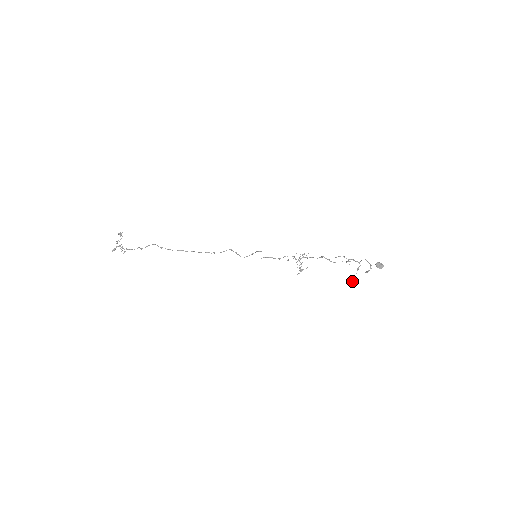
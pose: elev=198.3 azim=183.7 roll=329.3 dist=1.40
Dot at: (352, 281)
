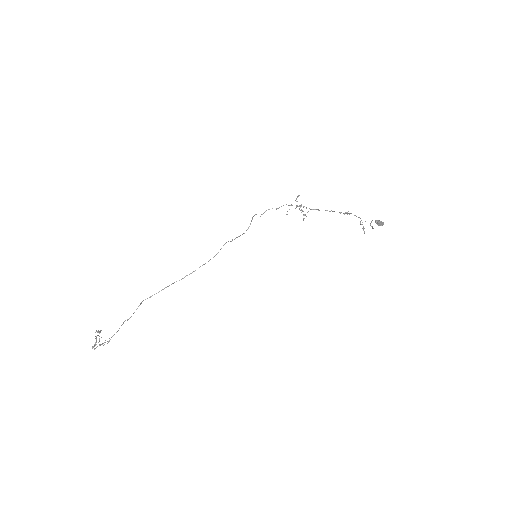
Dot at: (362, 228)
